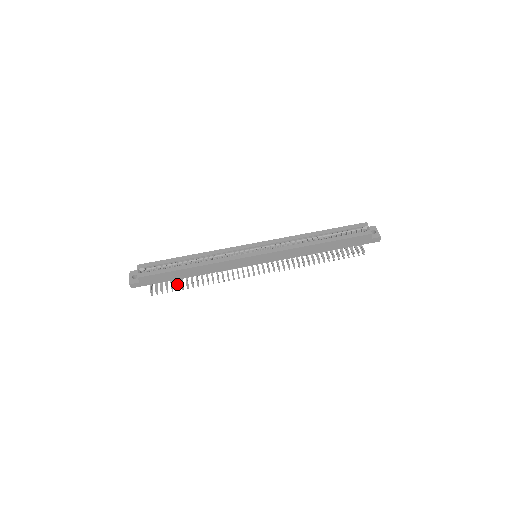
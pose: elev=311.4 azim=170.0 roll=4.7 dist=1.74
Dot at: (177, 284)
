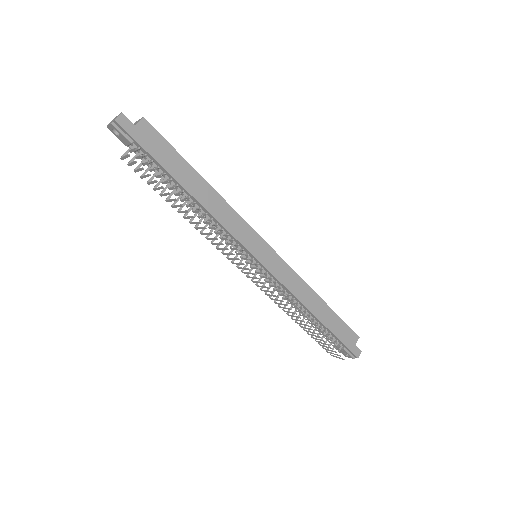
Dot at: (159, 188)
